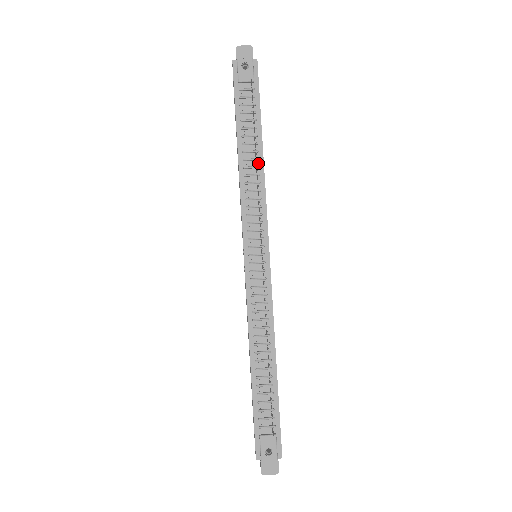
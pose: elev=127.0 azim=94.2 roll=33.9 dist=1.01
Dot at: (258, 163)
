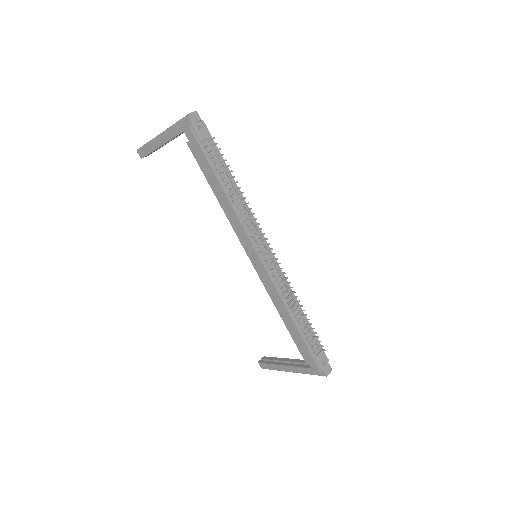
Dot at: (238, 194)
